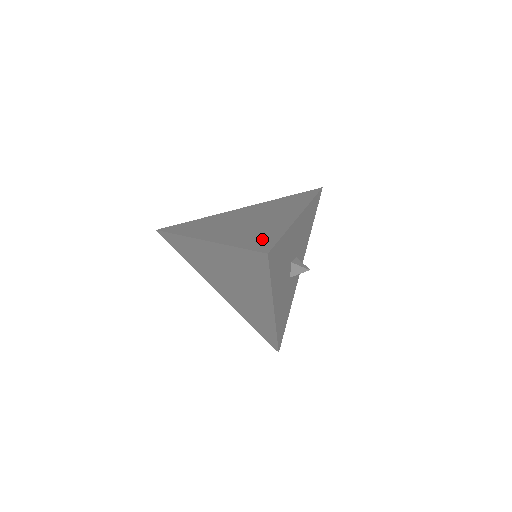
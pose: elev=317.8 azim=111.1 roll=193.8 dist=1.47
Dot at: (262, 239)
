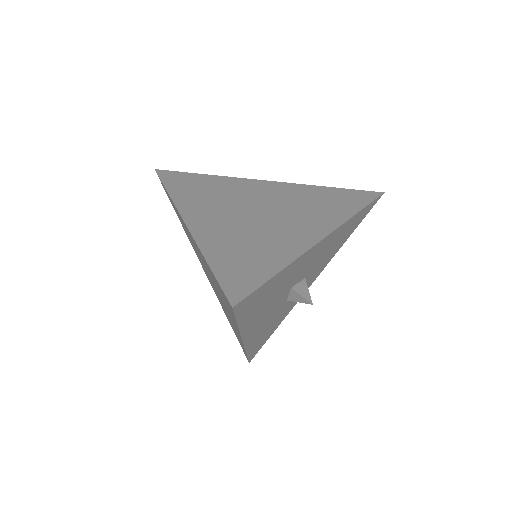
Dot at: (247, 267)
